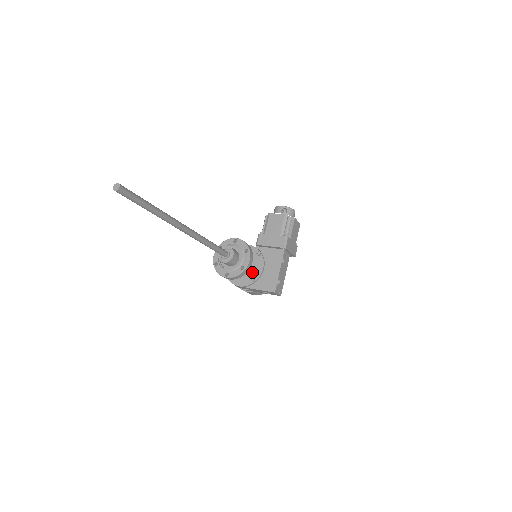
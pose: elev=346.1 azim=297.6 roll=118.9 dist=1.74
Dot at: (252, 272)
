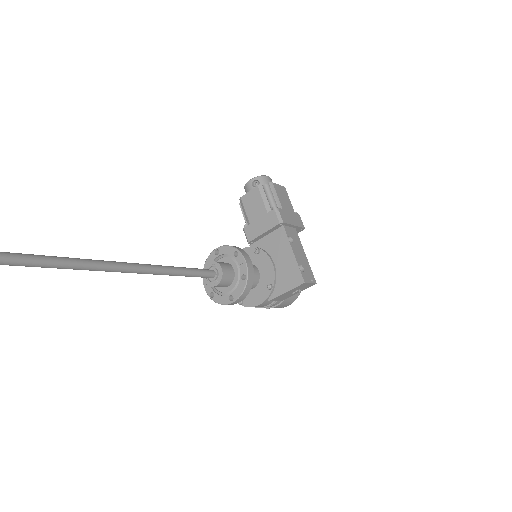
Dot at: (263, 278)
